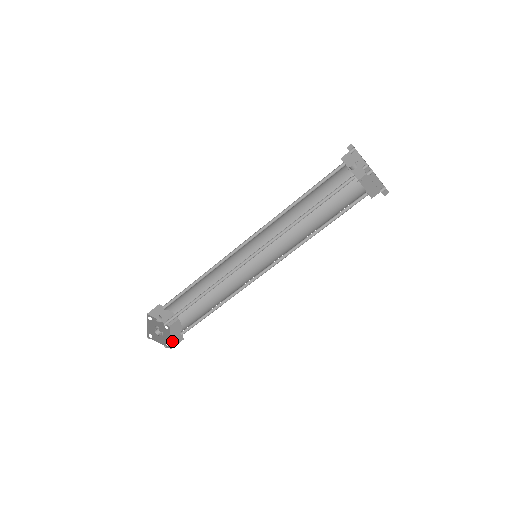
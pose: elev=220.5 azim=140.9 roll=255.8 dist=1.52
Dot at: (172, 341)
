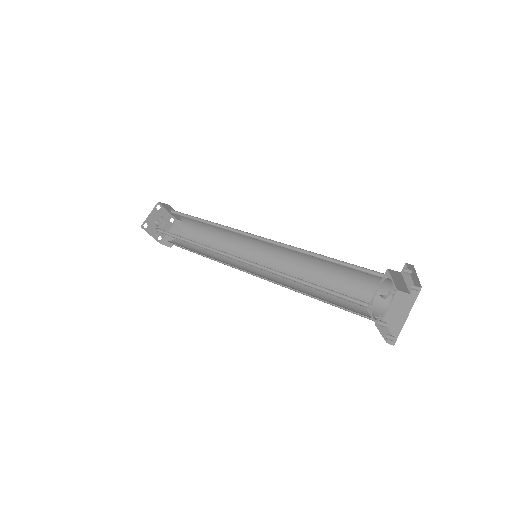
Dot at: (166, 237)
